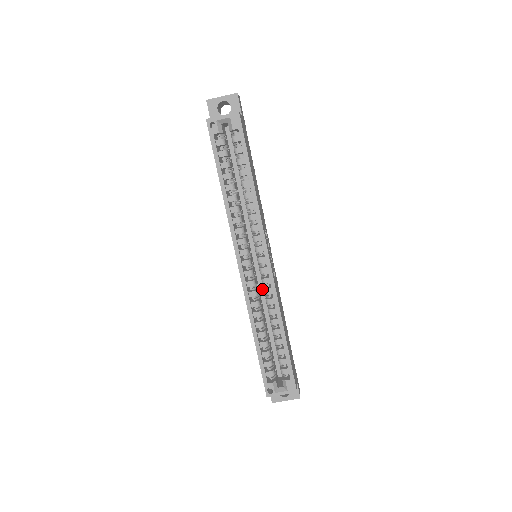
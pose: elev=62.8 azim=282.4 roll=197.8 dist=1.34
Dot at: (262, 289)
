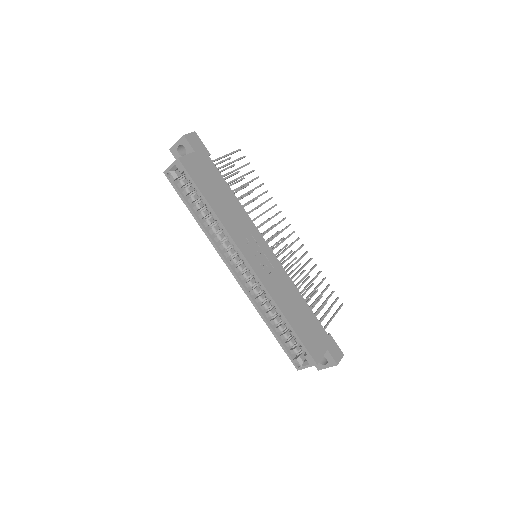
Dot at: occluded
